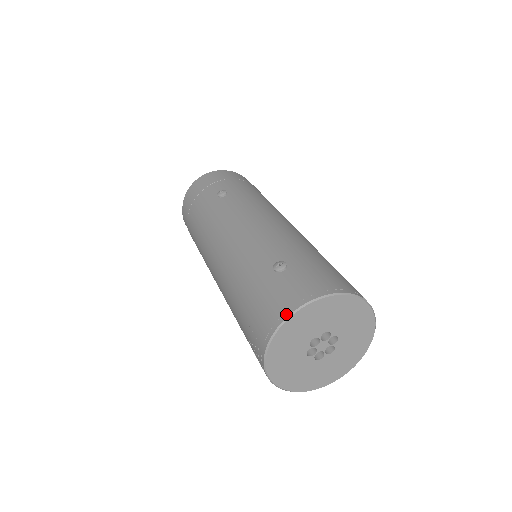
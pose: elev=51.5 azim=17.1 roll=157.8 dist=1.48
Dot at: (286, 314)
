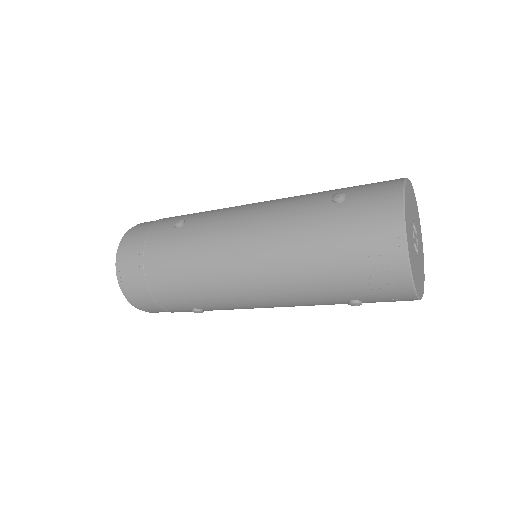
Dot at: (399, 206)
